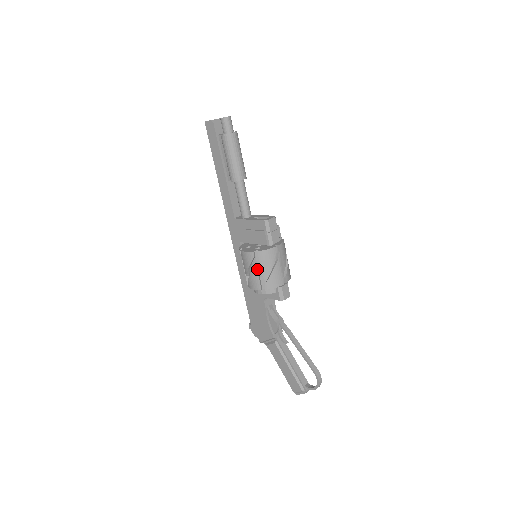
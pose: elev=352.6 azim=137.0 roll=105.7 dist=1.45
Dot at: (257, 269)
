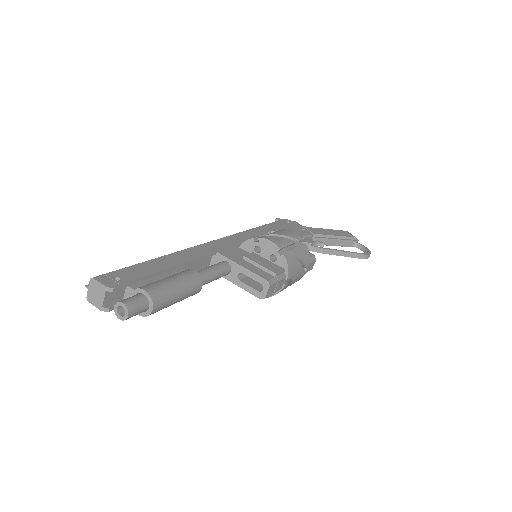
Dot at: occluded
